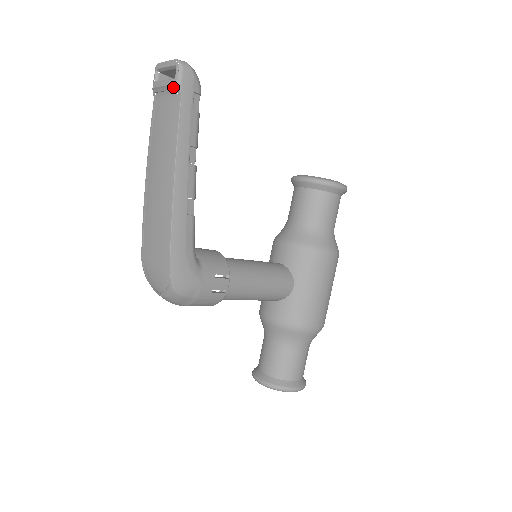
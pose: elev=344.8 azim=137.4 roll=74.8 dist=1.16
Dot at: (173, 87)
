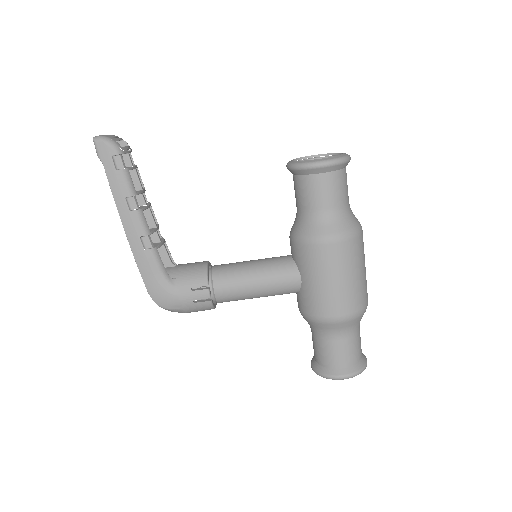
Dot at: (100, 158)
